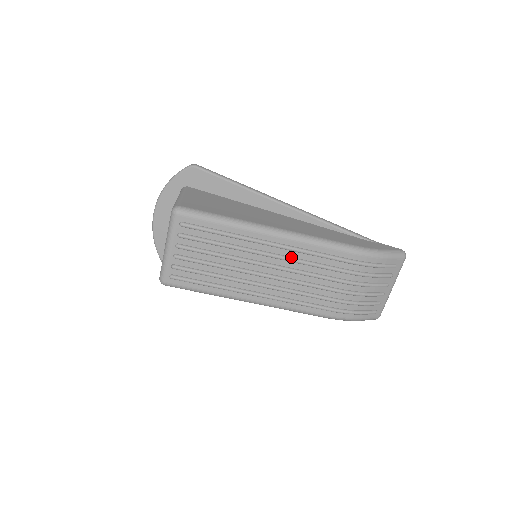
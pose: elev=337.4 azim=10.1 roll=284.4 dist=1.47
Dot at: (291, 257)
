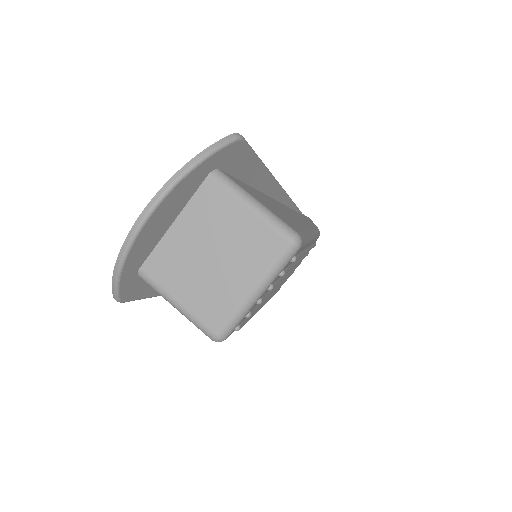
Dot at: (302, 256)
